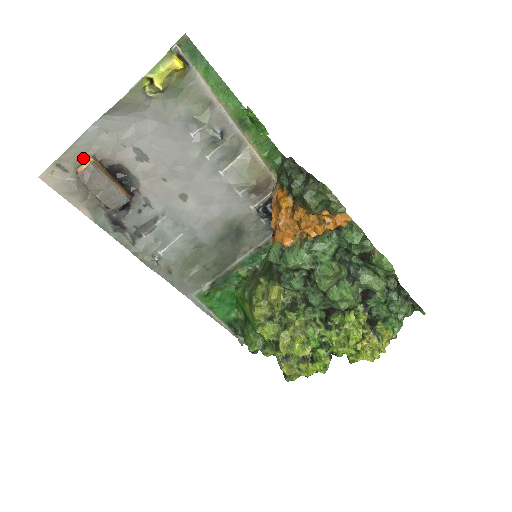
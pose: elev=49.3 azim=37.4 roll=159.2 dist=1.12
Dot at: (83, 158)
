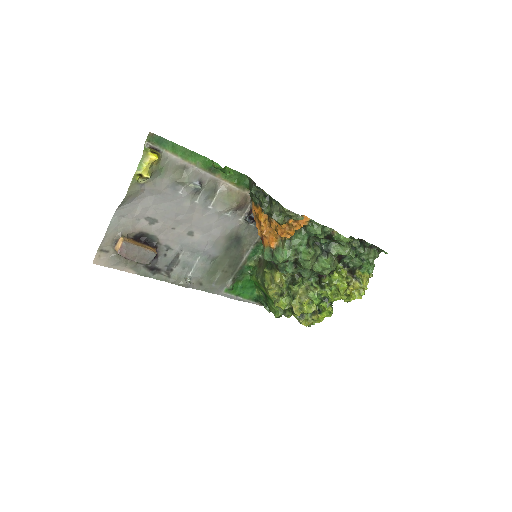
Dot at: (115, 239)
